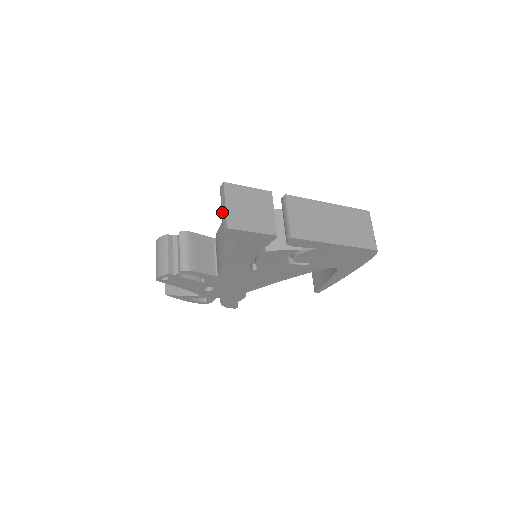
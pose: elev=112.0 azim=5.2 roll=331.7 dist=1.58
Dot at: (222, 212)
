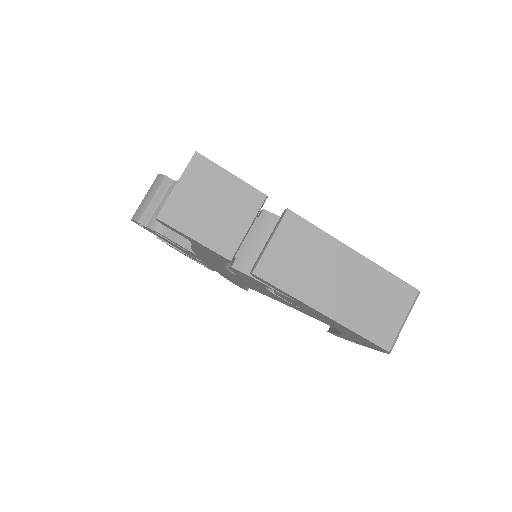
Dot at: occluded
